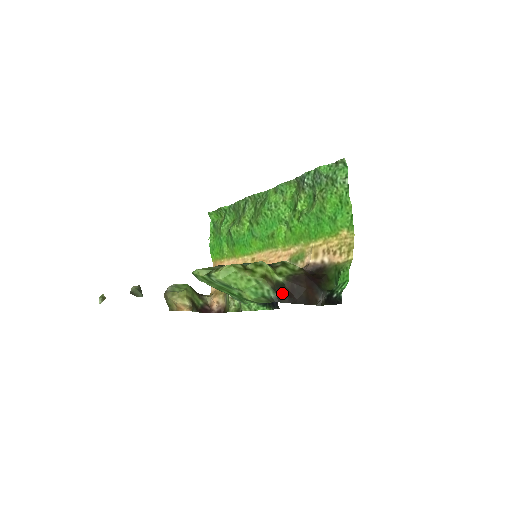
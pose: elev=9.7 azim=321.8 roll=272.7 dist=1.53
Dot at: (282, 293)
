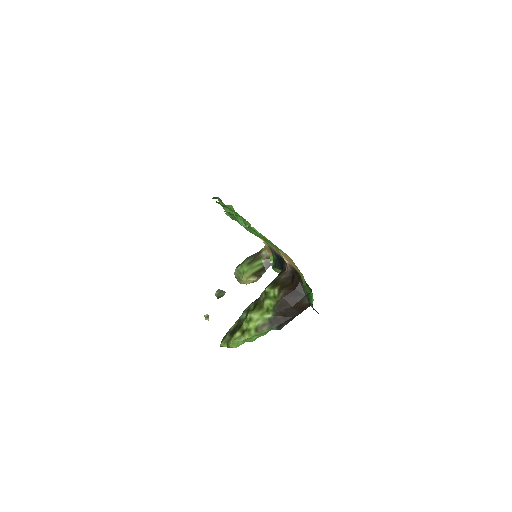
Dot at: (278, 323)
